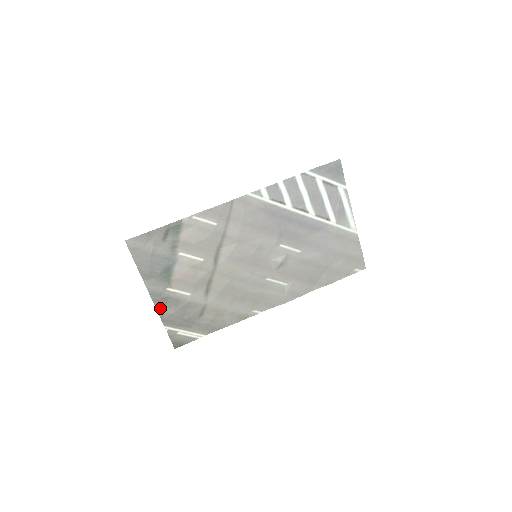
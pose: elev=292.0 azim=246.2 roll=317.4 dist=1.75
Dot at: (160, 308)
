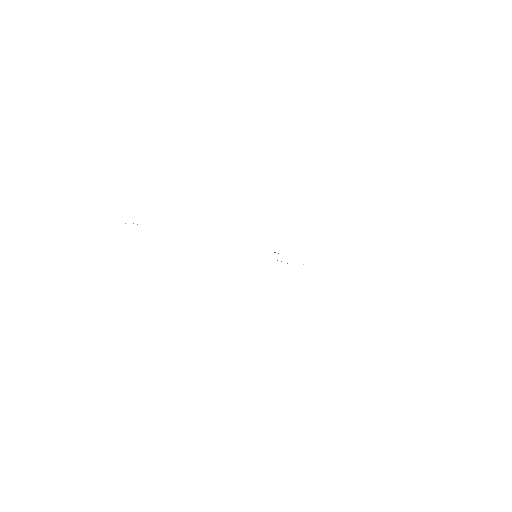
Dot at: occluded
